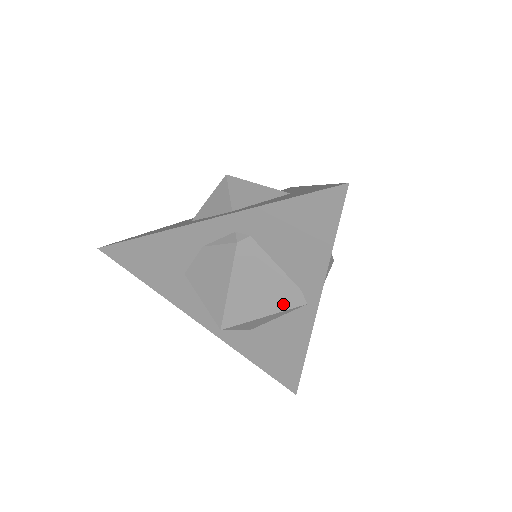
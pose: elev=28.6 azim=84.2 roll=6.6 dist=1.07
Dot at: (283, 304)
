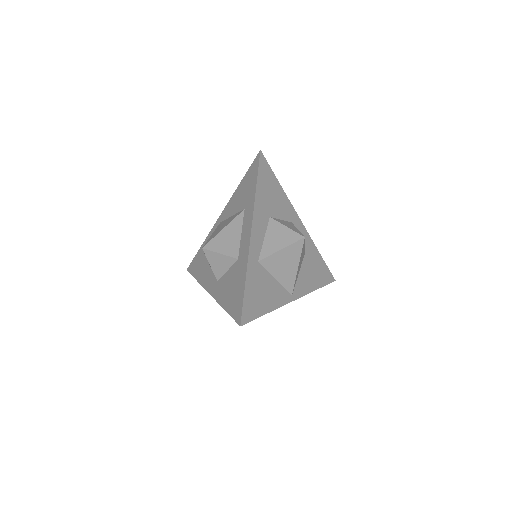
Dot at: occluded
